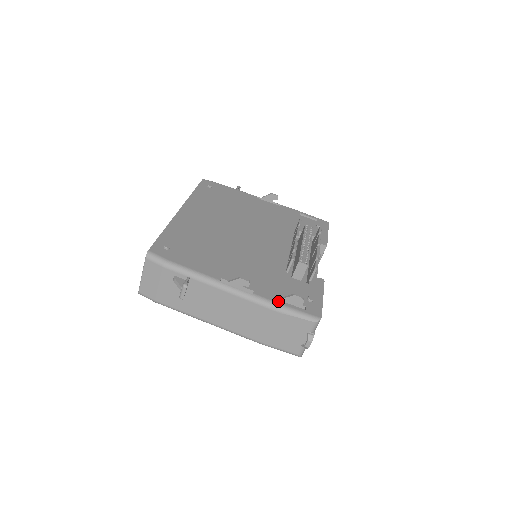
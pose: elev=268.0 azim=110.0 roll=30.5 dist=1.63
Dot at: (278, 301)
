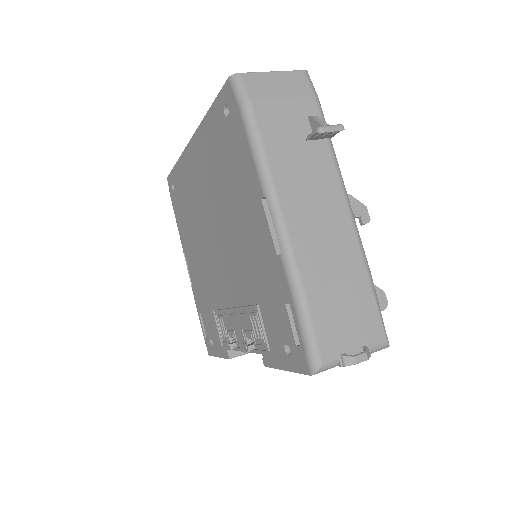
Dot at: occluded
